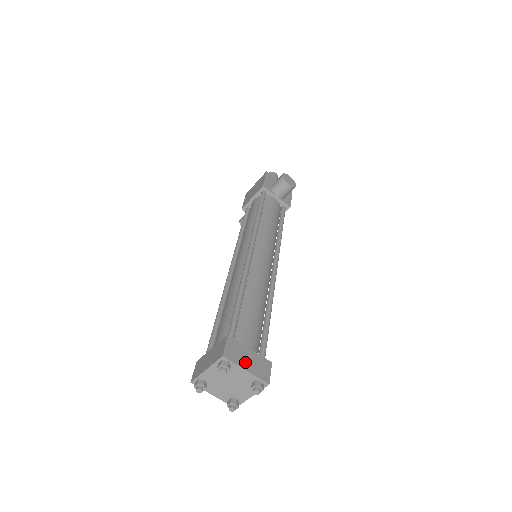
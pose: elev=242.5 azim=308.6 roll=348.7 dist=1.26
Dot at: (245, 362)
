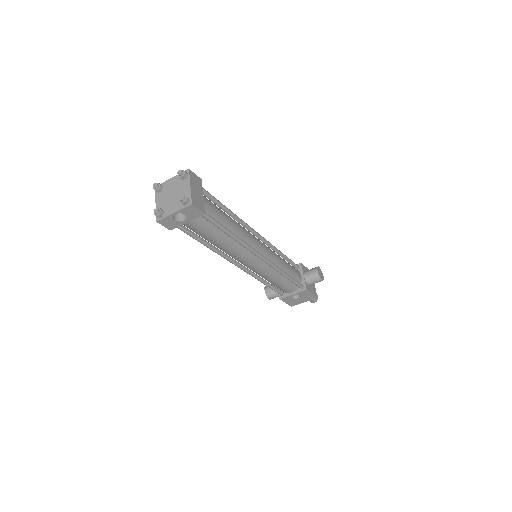
Dot at: (194, 187)
